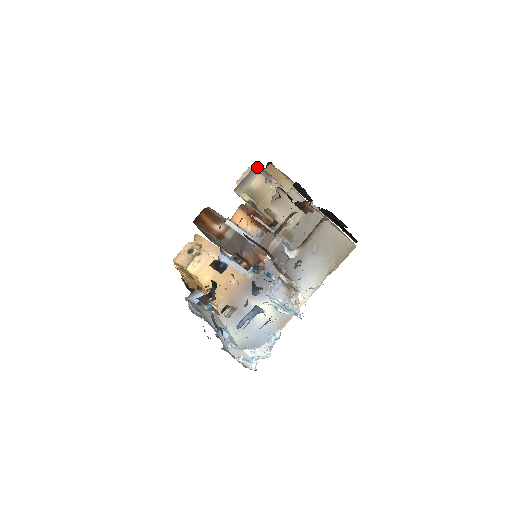
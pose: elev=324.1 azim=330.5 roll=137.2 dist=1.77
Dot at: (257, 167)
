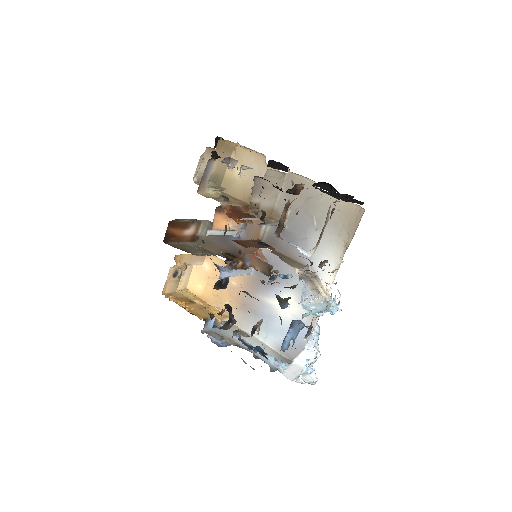
Dot at: (212, 155)
